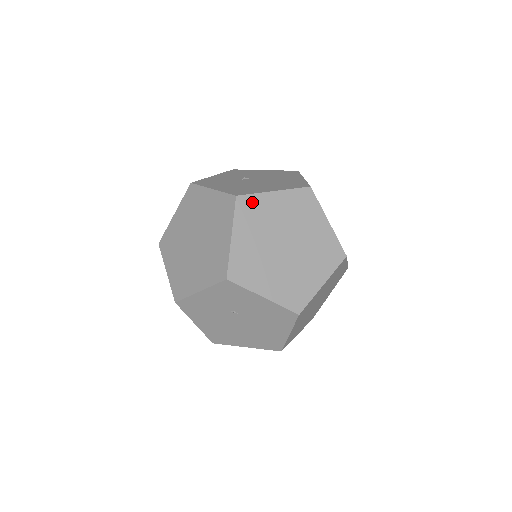
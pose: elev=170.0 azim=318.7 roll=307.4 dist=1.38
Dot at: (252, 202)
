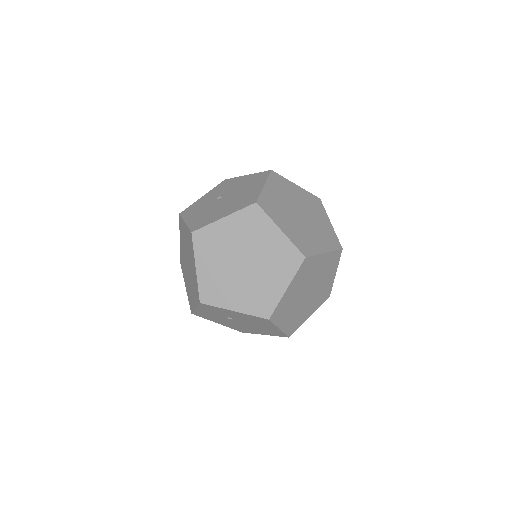
Dot at: (206, 233)
